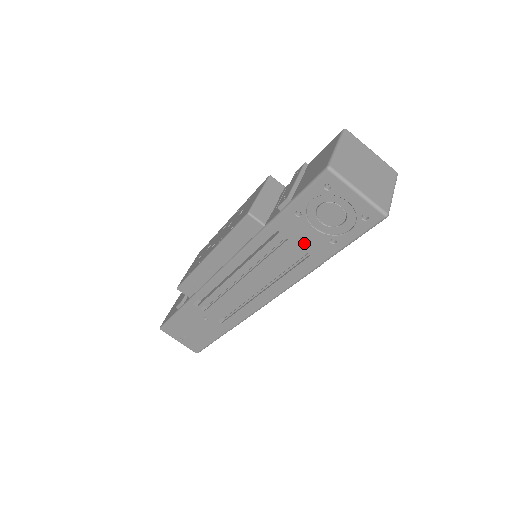
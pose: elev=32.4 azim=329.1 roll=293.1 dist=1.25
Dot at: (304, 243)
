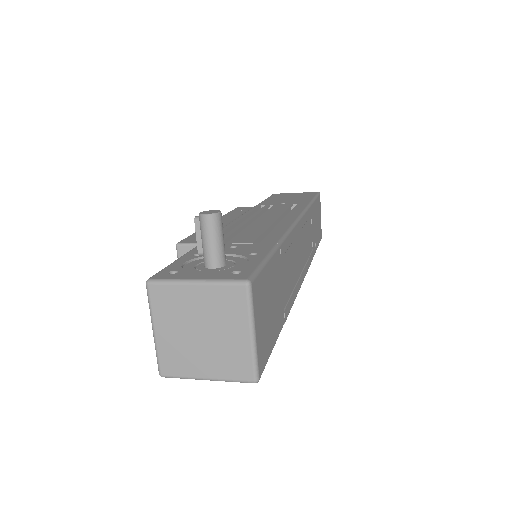
Dot at: occluded
